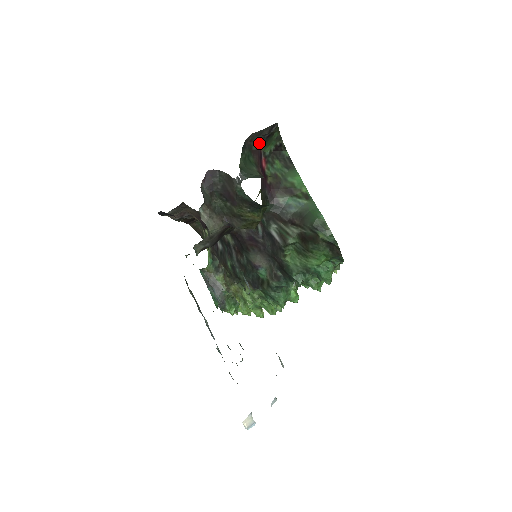
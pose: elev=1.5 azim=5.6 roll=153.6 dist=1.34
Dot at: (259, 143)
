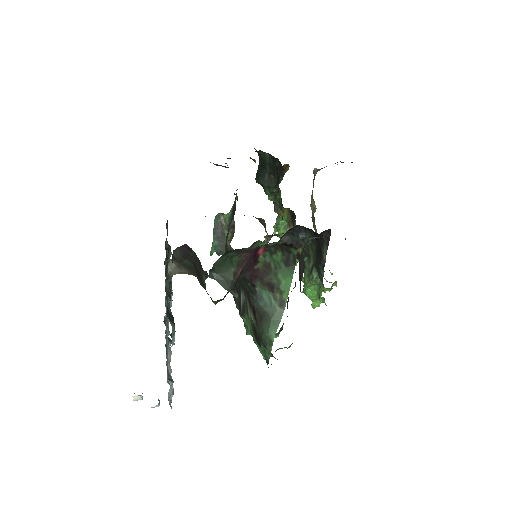
Dot at: (256, 246)
